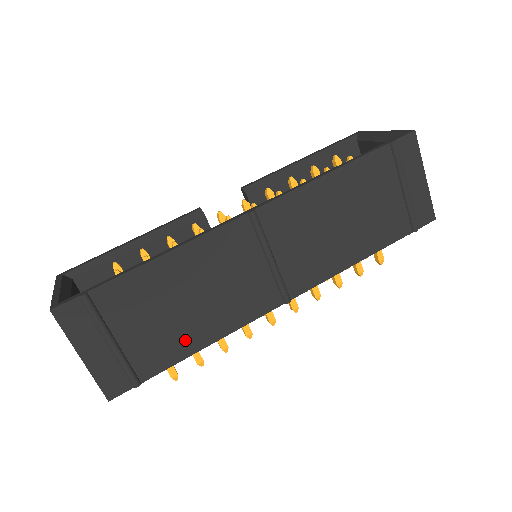
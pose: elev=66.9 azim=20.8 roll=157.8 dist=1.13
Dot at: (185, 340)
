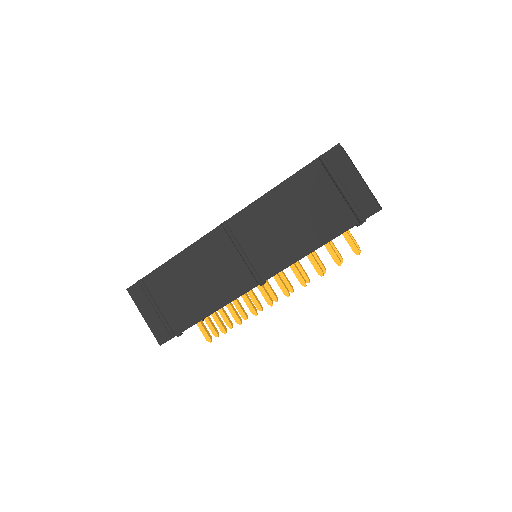
Dot at: (197, 309)
